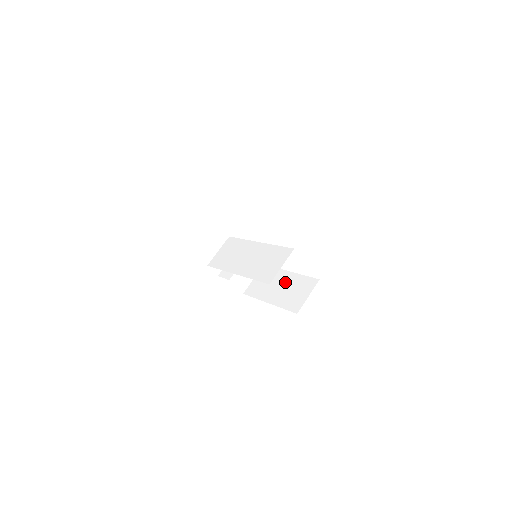
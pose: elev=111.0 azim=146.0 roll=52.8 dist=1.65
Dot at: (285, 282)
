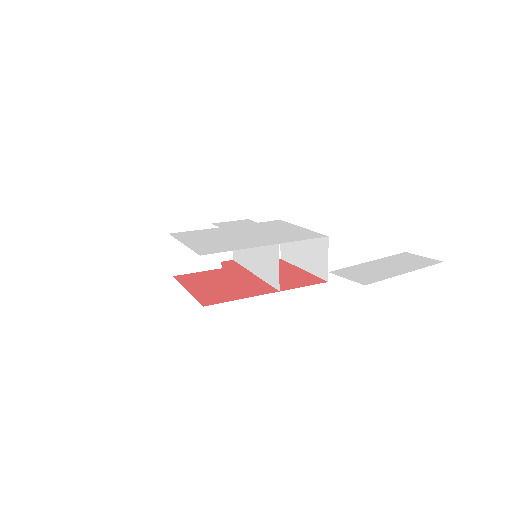
Dot at: (304, 242)
